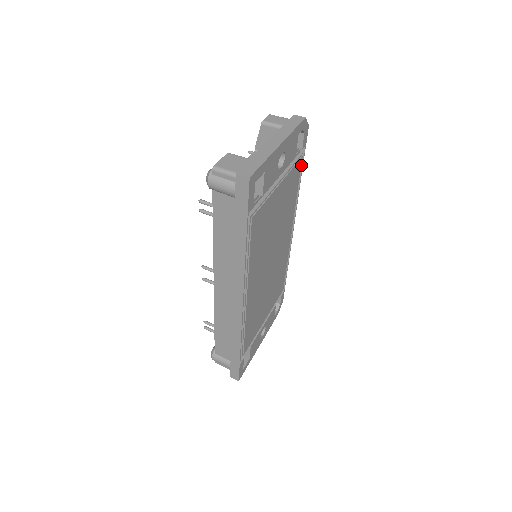
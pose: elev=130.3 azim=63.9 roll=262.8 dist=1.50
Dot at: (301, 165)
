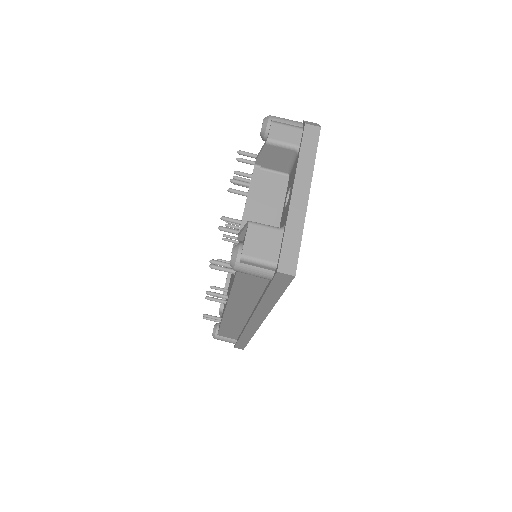
Dot at: occluded
